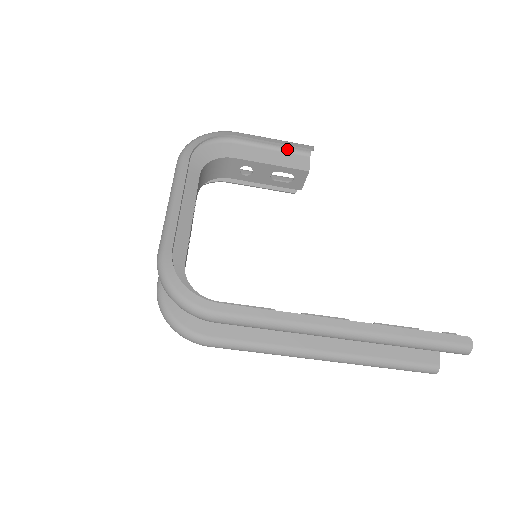
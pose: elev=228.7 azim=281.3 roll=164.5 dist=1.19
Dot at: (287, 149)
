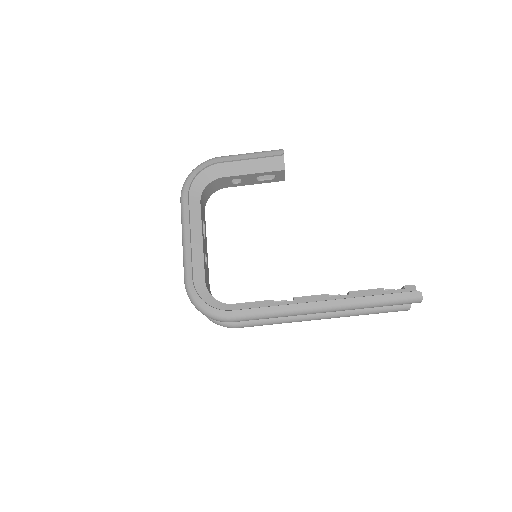
Dot at: occluded
